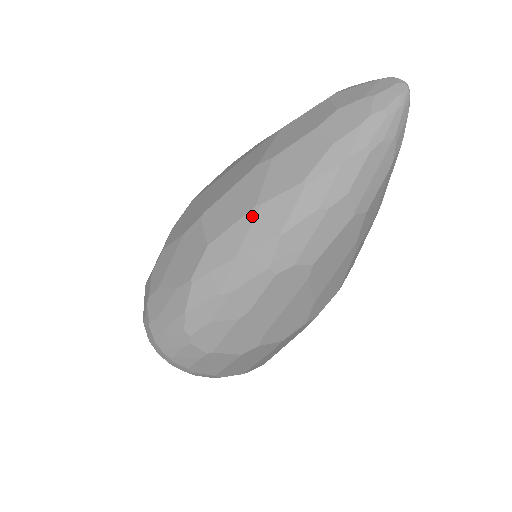
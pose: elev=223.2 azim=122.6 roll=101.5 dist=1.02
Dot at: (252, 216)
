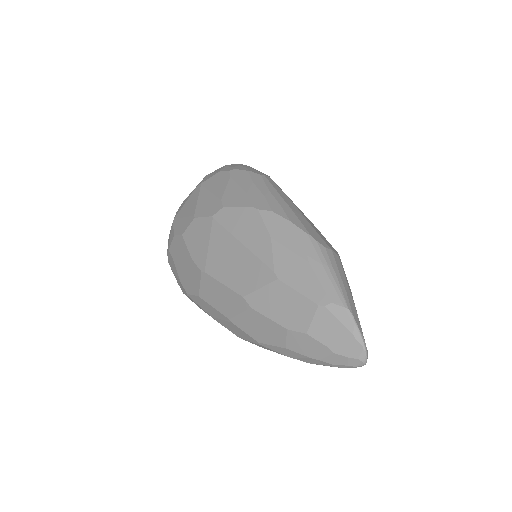
Dot at: (225, 319)
